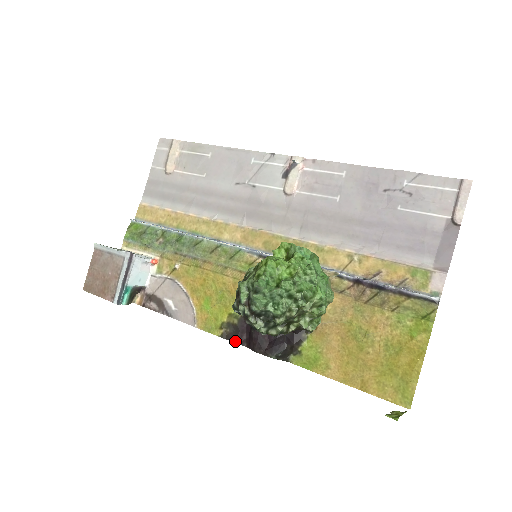
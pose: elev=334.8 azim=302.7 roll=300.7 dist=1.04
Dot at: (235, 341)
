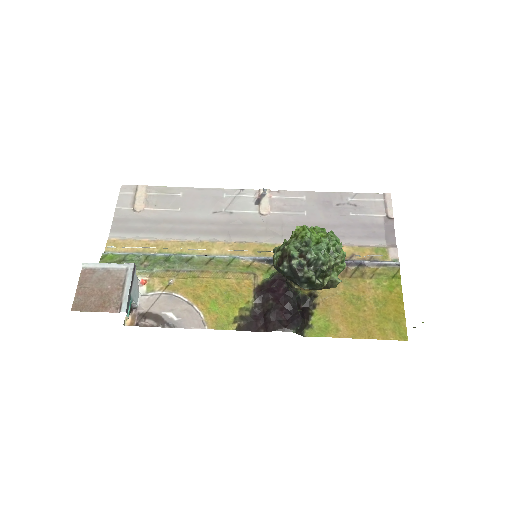
Dot at: (252, 330)
